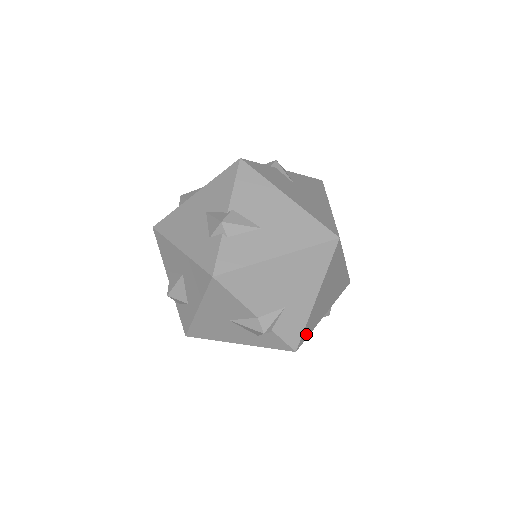
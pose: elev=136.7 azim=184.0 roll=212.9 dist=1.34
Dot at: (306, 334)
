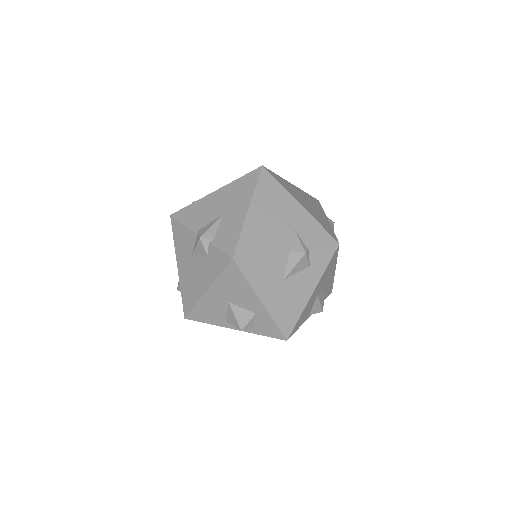
Dot at: (330, 232)
